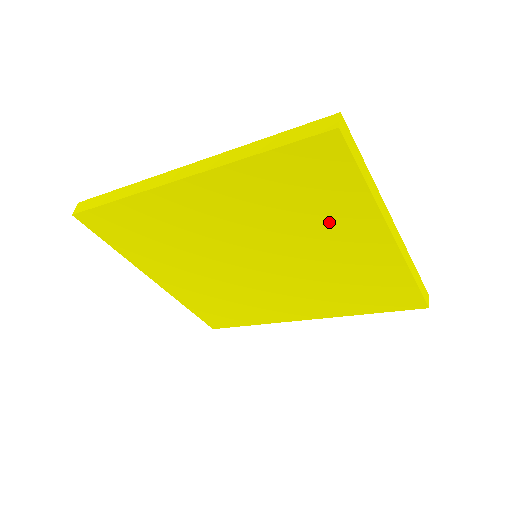
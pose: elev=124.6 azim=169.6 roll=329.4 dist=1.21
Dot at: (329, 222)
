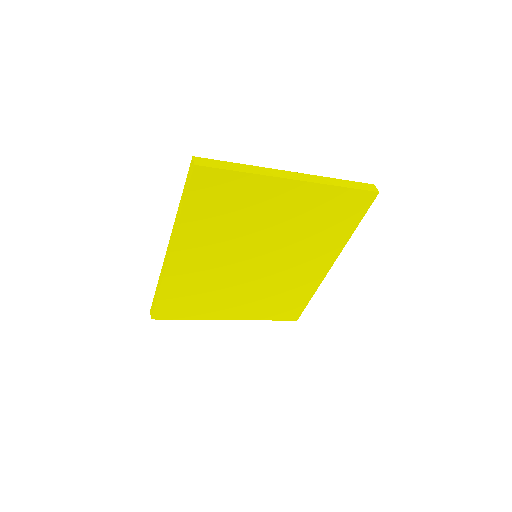
Dot at: (256, 205)
